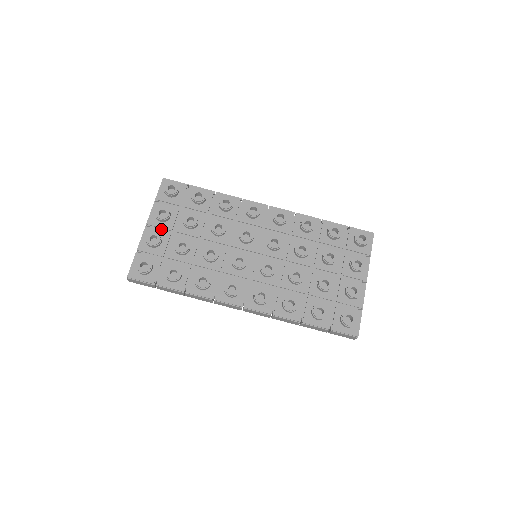
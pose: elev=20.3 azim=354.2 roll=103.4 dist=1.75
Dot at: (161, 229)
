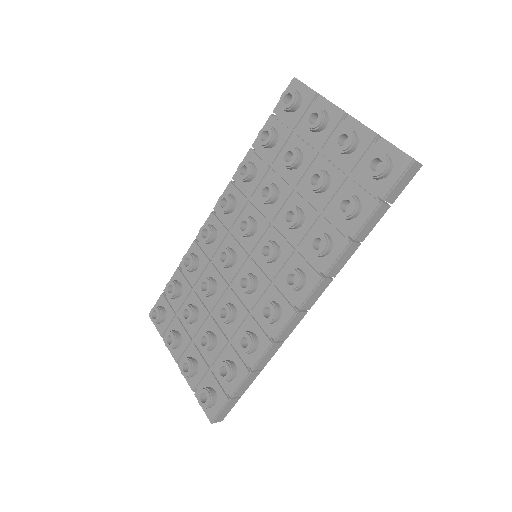
Dot at: (186, 351)
